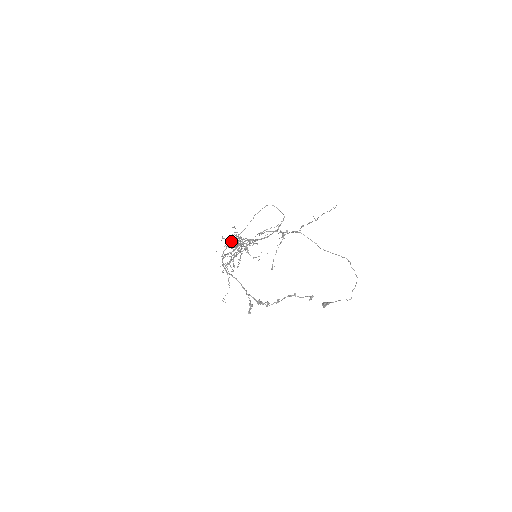
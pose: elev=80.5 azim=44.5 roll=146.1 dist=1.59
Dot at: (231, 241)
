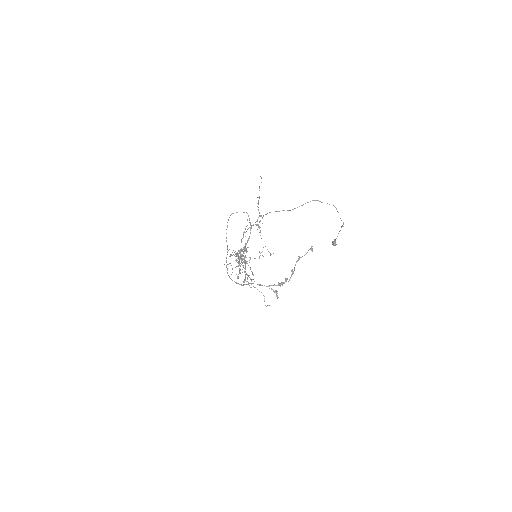
Dot at: occluded
